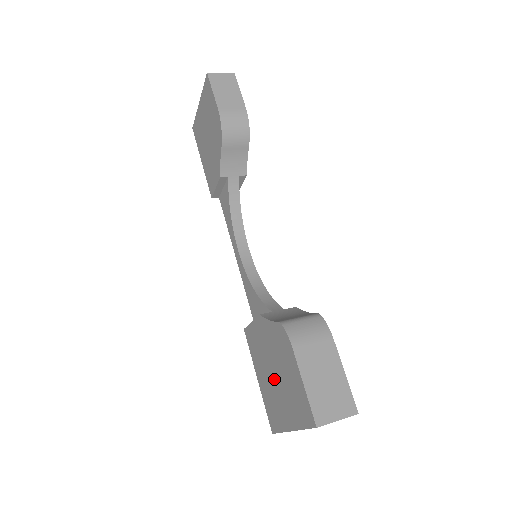
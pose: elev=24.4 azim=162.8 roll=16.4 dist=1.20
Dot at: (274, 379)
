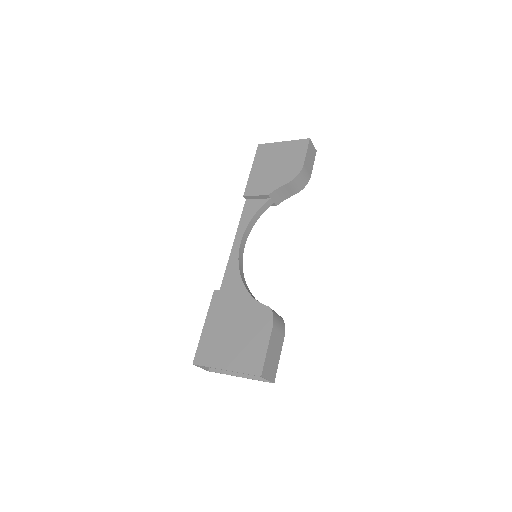
Dot at: (230, 334)
